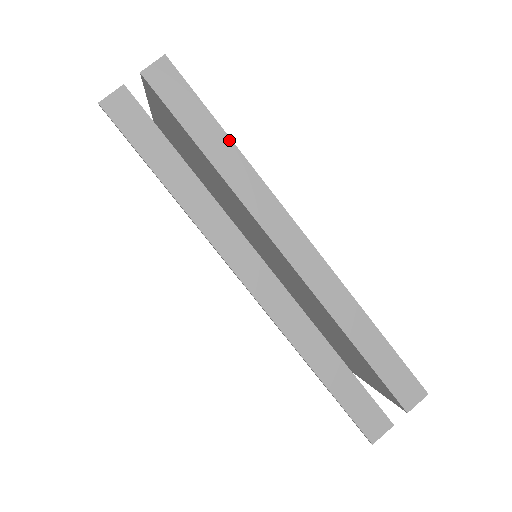
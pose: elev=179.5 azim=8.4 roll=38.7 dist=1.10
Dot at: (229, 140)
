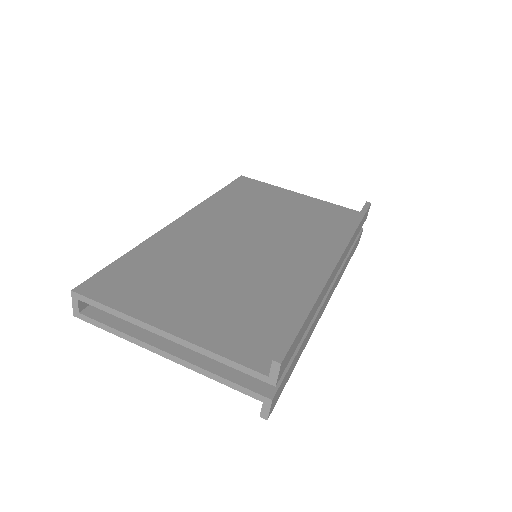
Dot at: (313, 307)
